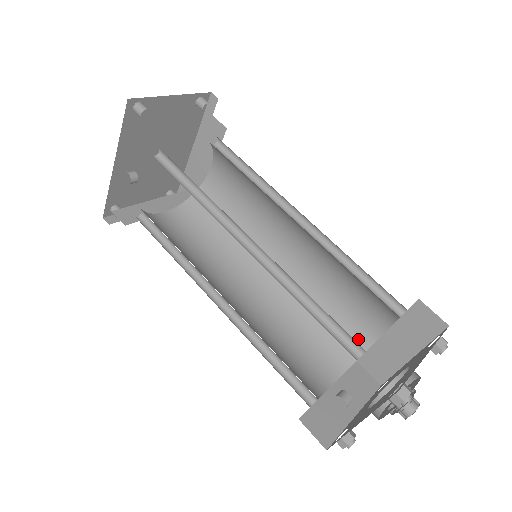
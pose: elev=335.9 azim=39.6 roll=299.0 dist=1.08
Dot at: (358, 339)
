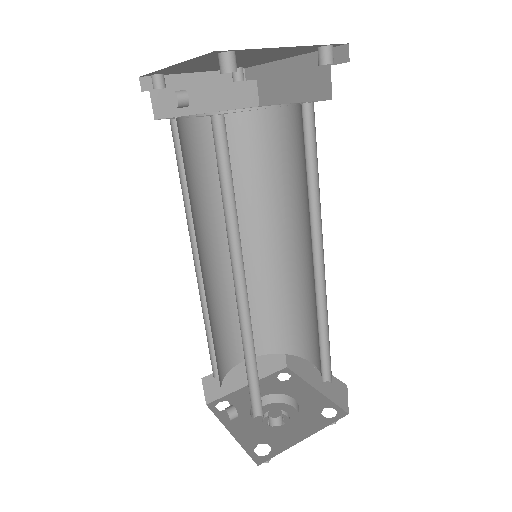
Dot at: (293, 345)
